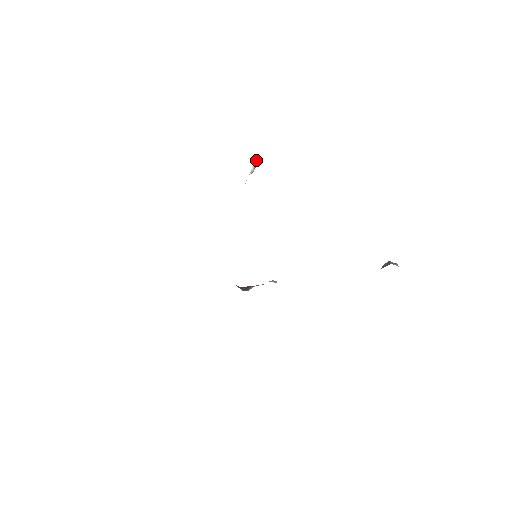
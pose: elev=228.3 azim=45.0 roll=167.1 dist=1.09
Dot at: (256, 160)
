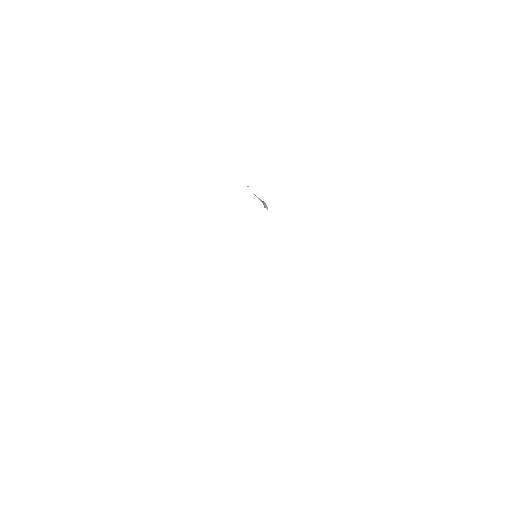
Dot at: (266, 205)
